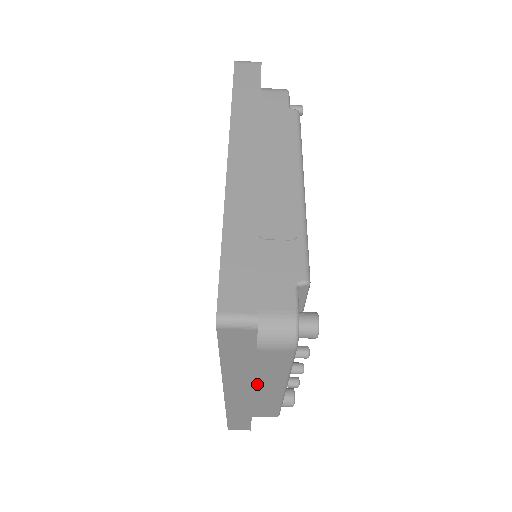
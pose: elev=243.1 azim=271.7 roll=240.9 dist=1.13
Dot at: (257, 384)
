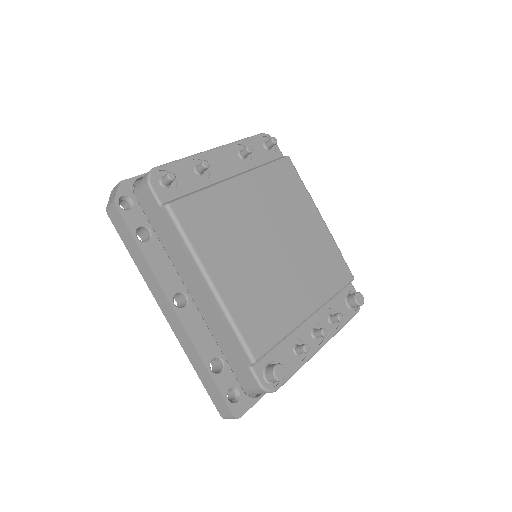
Dot at: occluded
